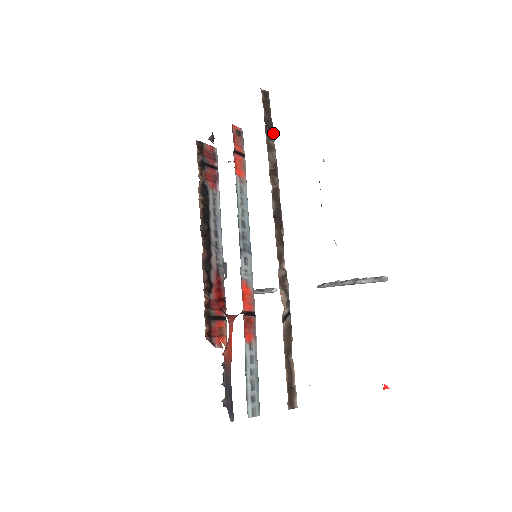
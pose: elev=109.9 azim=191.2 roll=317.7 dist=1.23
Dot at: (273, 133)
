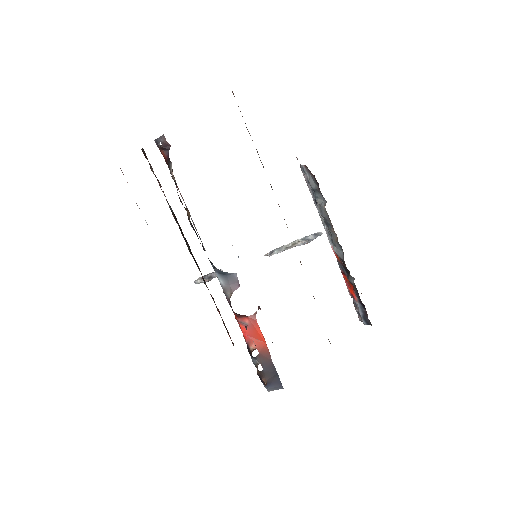
Dot at: occluded
